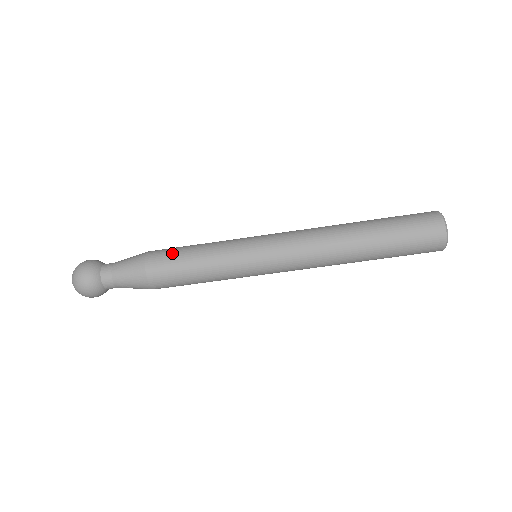
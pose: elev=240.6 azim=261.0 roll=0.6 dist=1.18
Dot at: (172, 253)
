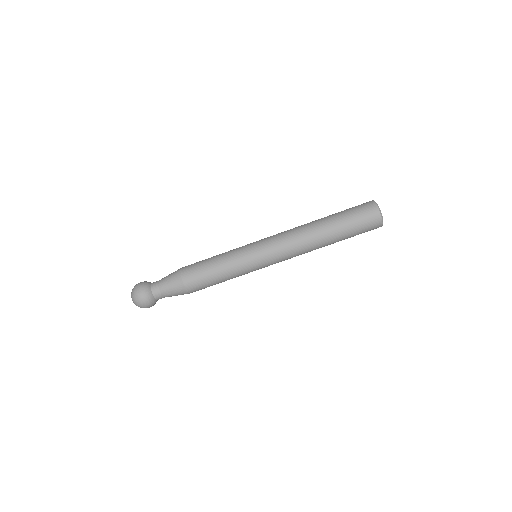
Dot at: (199, 268)
